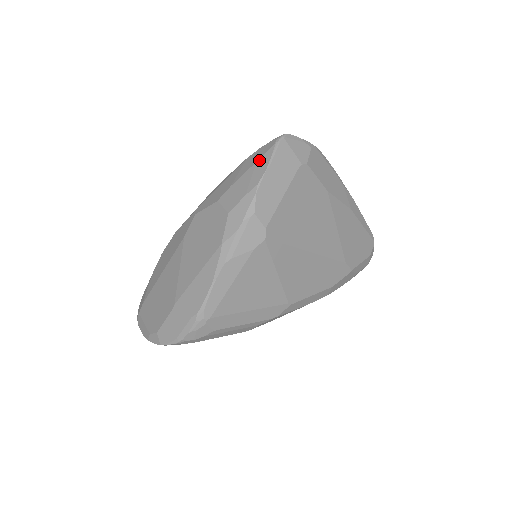
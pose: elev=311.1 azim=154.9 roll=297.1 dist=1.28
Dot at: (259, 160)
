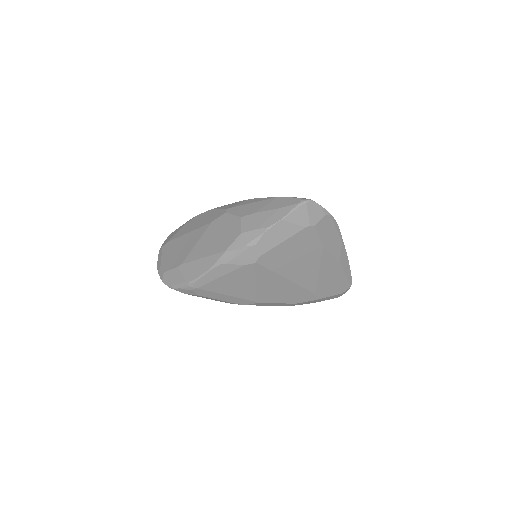
Dot at: (281, 208)
